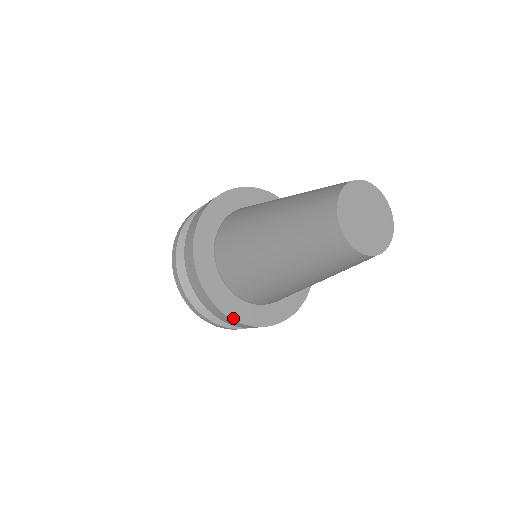
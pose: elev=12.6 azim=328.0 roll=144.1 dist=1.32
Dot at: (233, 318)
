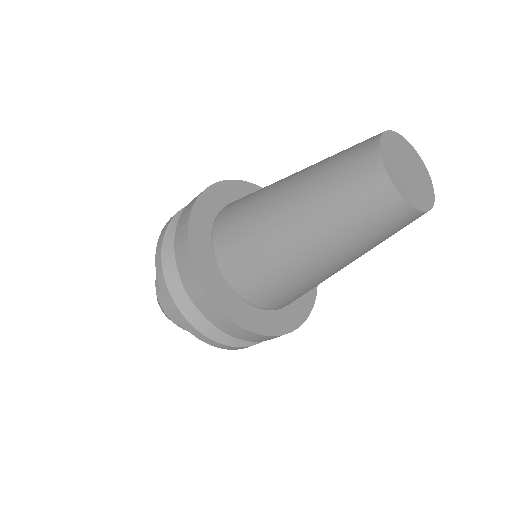
Dot at: (255, 332)
